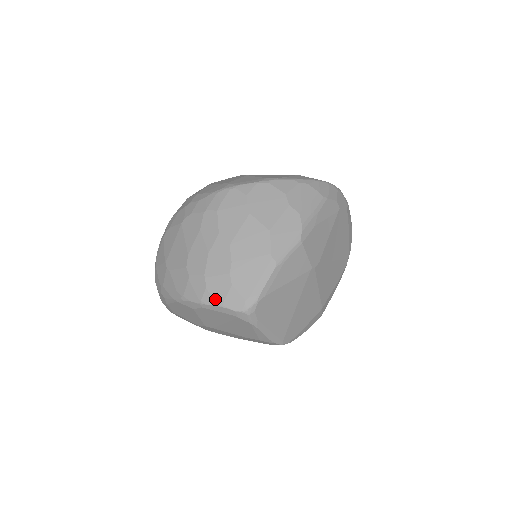
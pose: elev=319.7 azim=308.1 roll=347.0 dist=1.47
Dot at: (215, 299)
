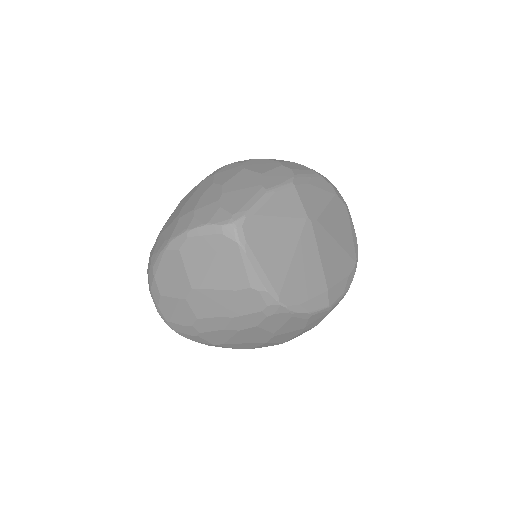
Dot at: (201, 221)
